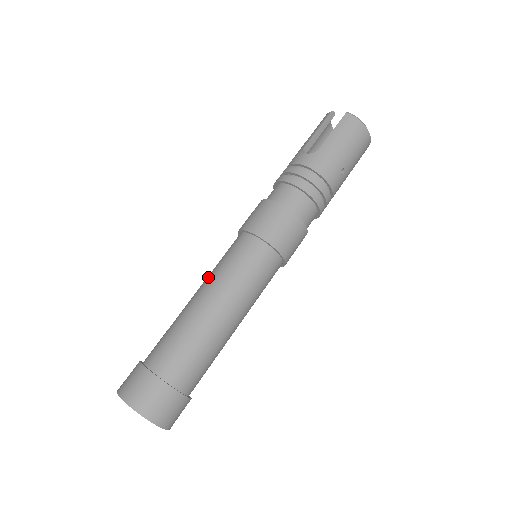
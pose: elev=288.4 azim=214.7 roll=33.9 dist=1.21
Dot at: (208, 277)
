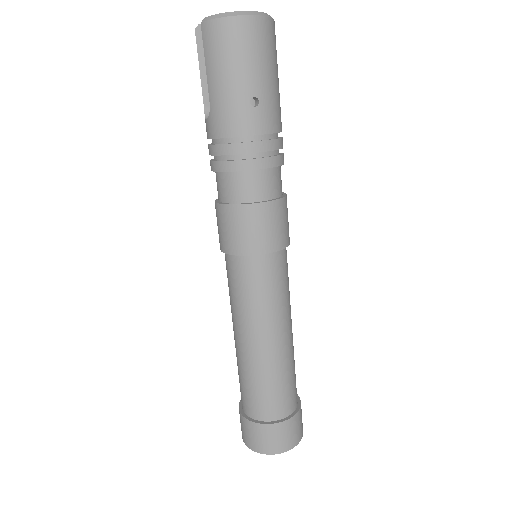
Dot at: occluded
